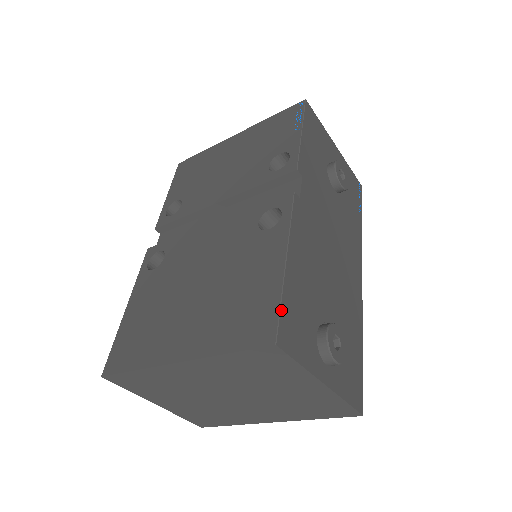
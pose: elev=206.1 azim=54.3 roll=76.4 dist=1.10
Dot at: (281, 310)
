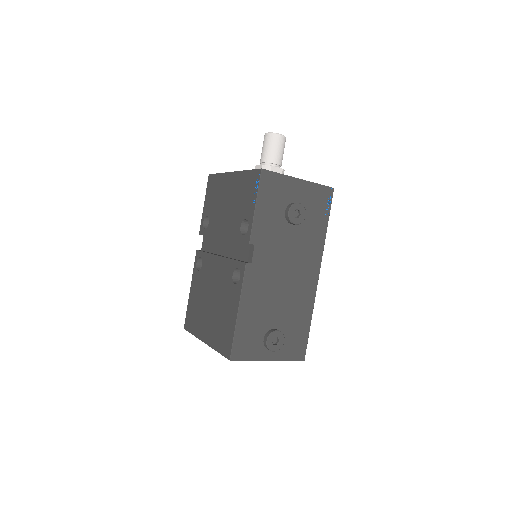
Dot at: (234, 342)
